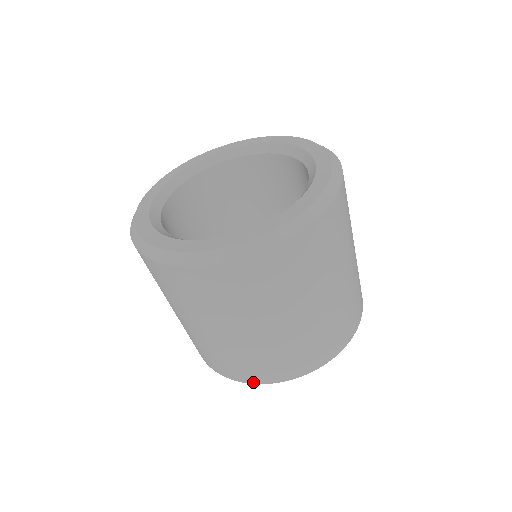
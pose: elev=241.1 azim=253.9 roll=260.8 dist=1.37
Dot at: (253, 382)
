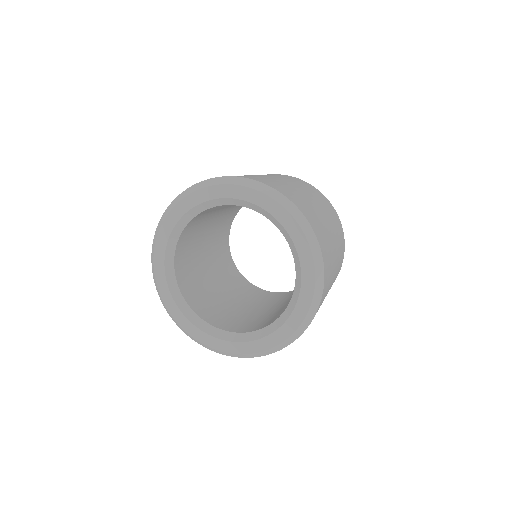
Dot at: occluded
